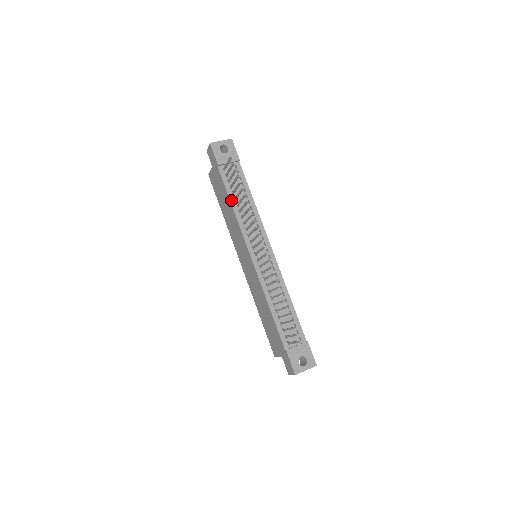
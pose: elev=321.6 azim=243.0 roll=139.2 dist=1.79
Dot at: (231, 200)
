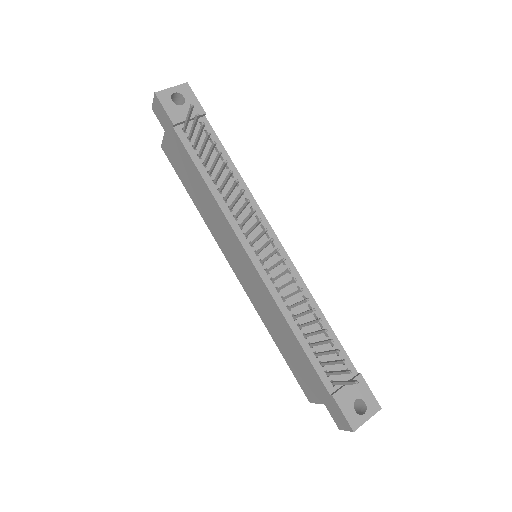
Dot at: (203, 176)
